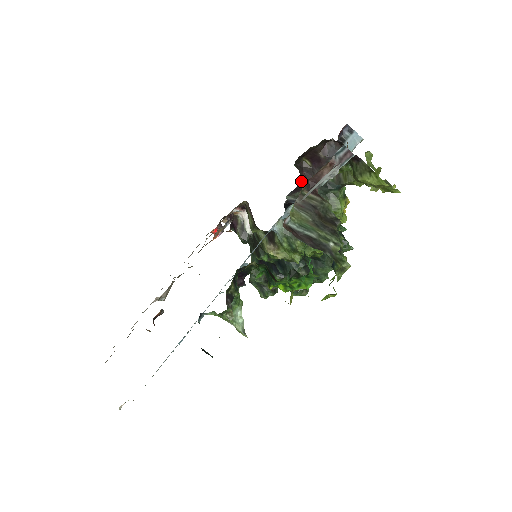
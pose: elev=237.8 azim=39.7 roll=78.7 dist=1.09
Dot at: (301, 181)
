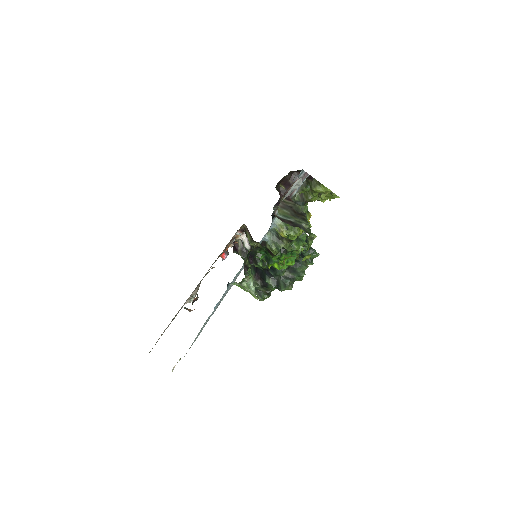
Dot at: (280, 198)
